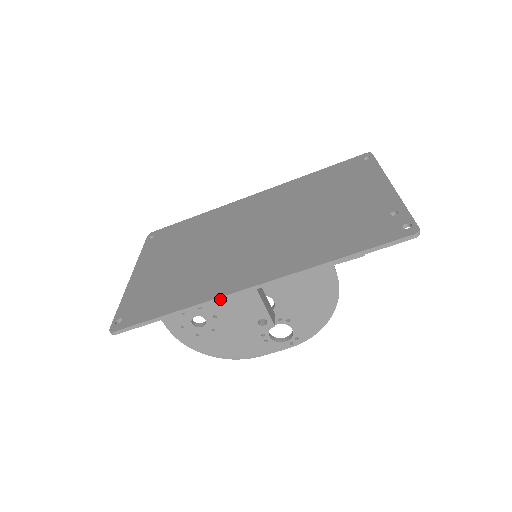
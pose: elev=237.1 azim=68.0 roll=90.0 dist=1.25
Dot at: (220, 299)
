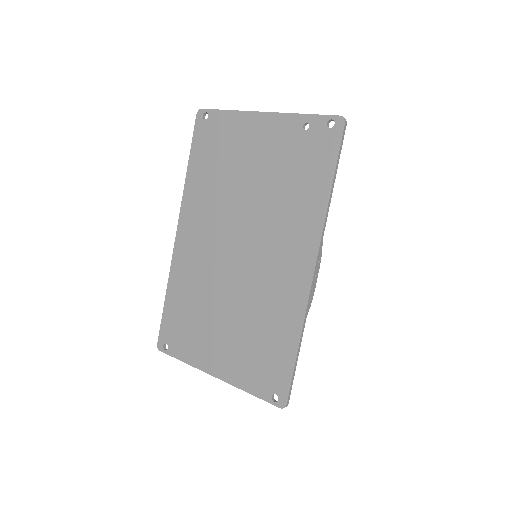
Dot at: (309, 300)
